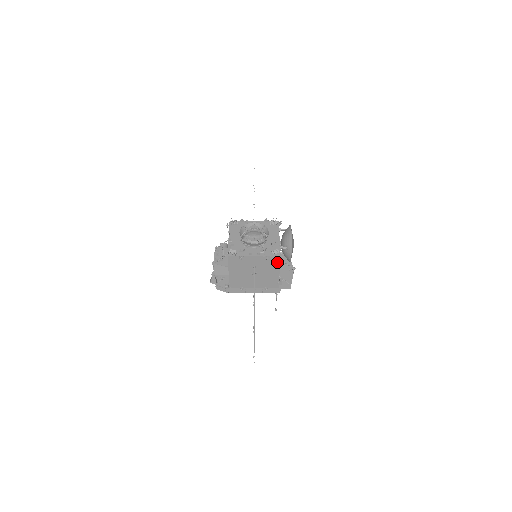
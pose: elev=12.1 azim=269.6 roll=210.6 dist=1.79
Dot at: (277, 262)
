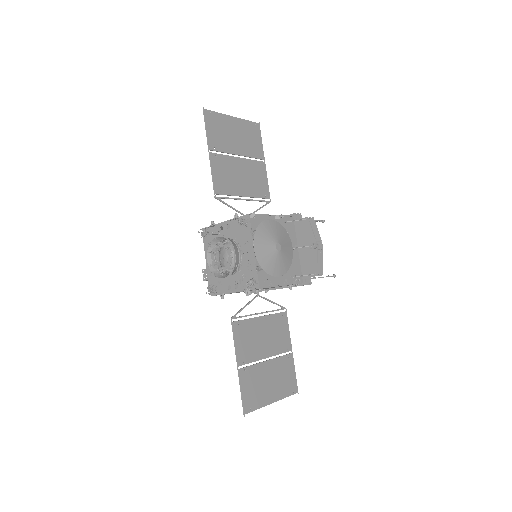
Dot at: (264, 288)
